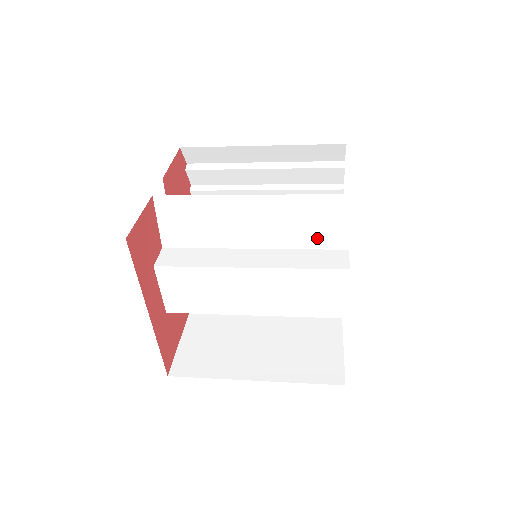
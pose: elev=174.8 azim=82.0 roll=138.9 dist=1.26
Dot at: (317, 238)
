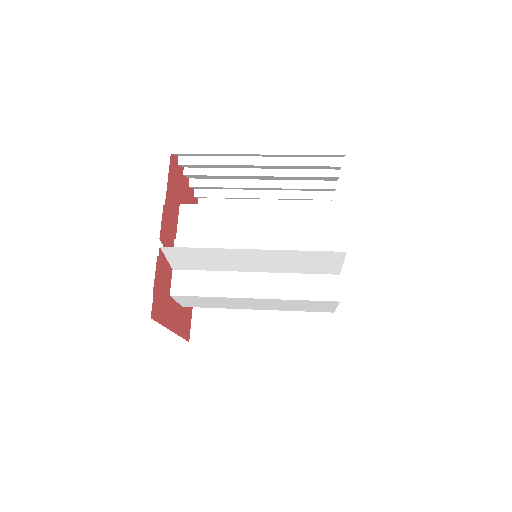
Dot at: (313, 269)
